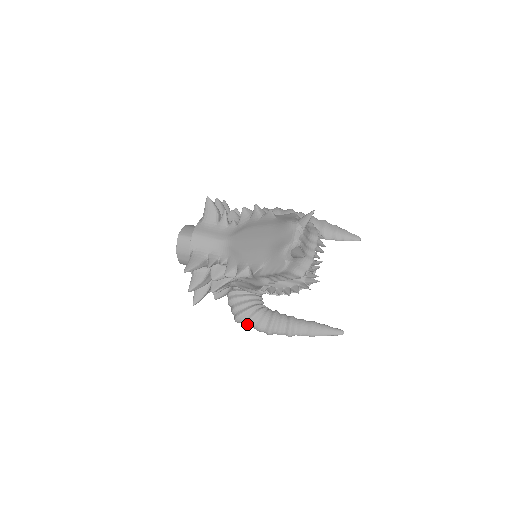
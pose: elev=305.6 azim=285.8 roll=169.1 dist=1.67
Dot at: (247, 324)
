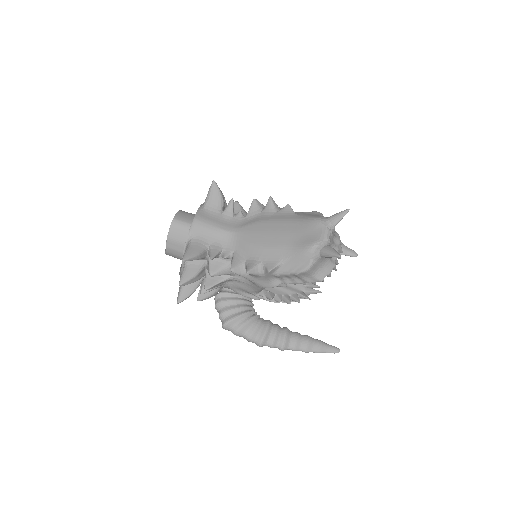
Dot at: (237, 332)
